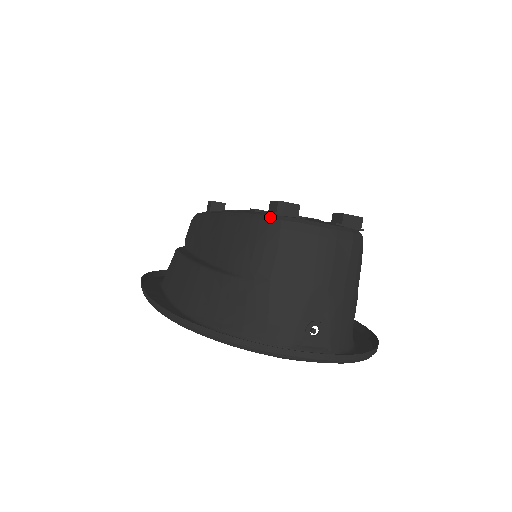
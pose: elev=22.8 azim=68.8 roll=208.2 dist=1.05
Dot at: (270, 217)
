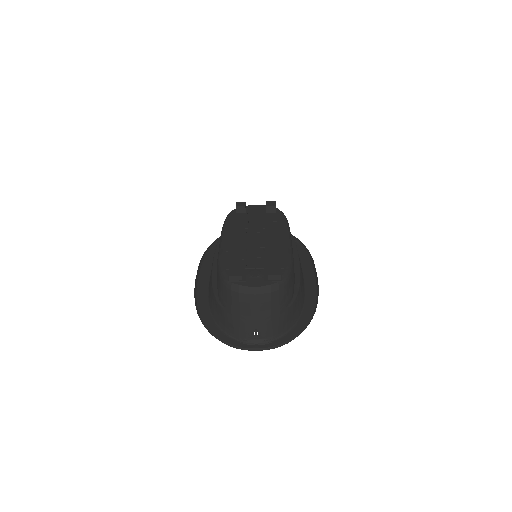
Dot at: (227, 282)
